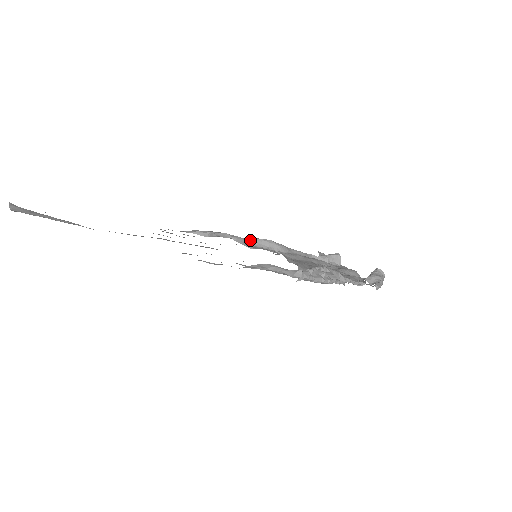
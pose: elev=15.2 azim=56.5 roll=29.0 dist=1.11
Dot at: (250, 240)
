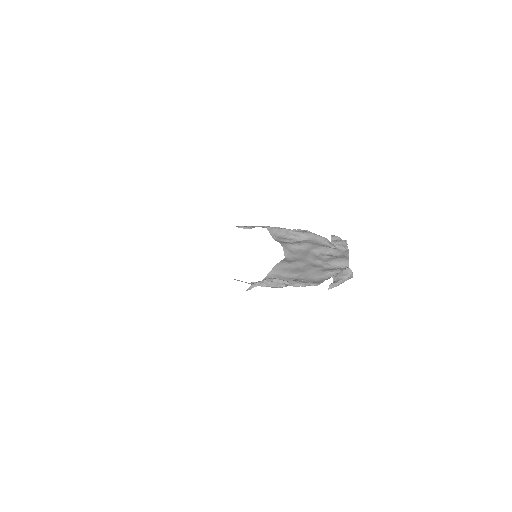
Dot at: (278, 230)
